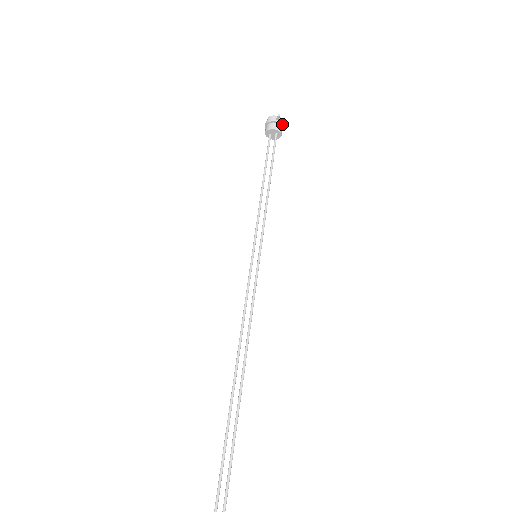
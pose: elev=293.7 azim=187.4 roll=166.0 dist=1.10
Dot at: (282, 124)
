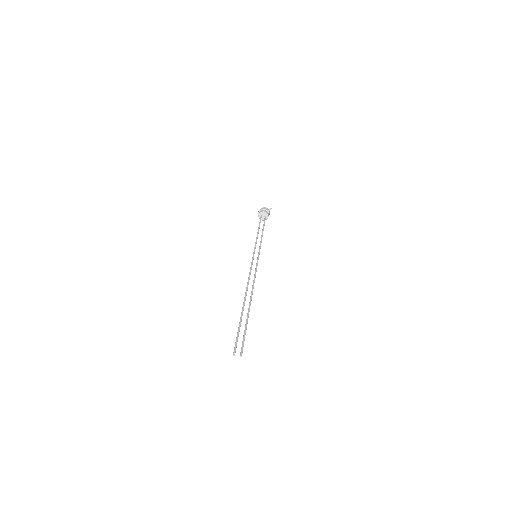
Dot at: (269, 214)
